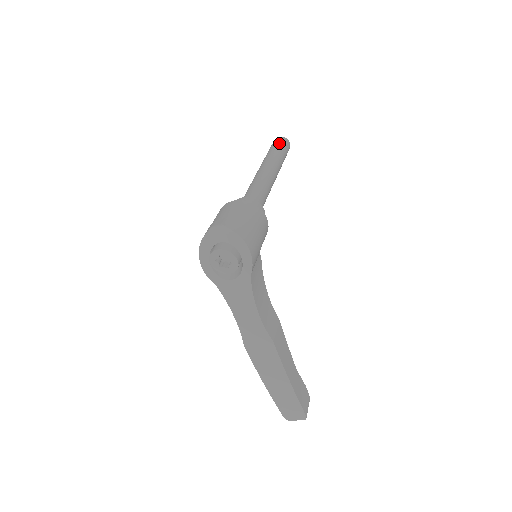
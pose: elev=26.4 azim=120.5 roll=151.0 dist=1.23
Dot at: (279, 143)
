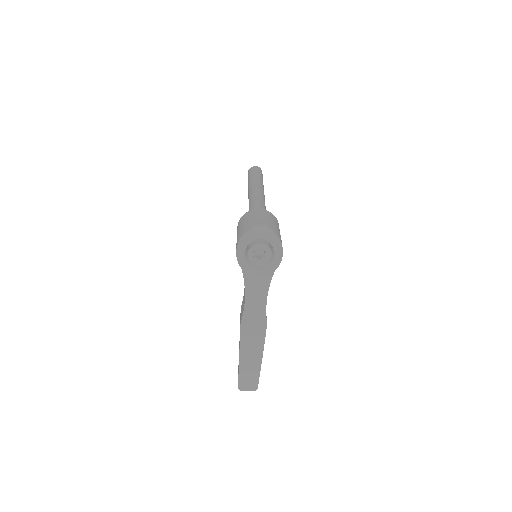
Dot at: (260, 172)
